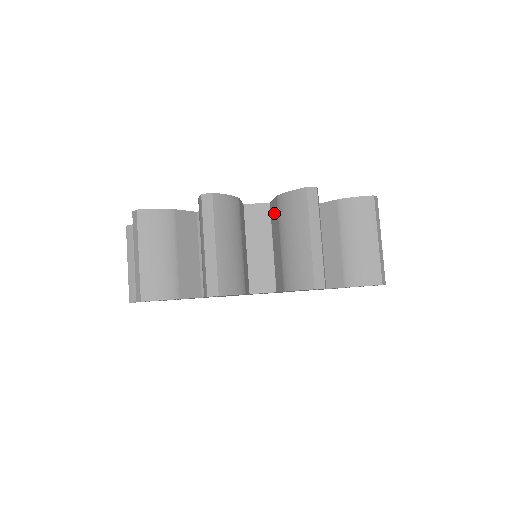
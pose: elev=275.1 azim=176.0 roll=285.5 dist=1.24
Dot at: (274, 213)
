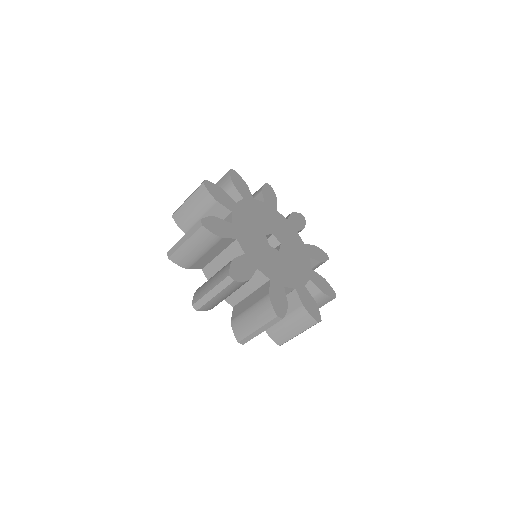
Dot at: (263, 291)
